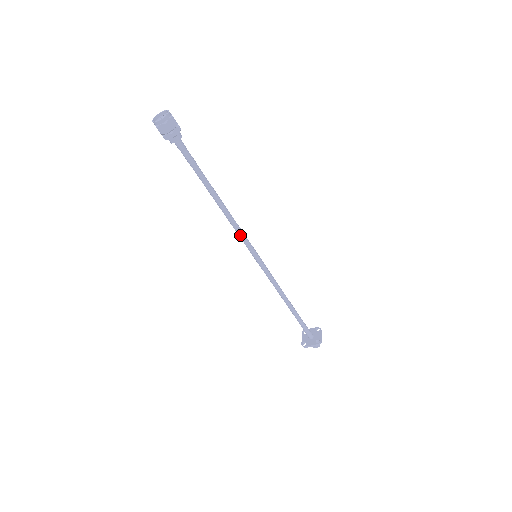
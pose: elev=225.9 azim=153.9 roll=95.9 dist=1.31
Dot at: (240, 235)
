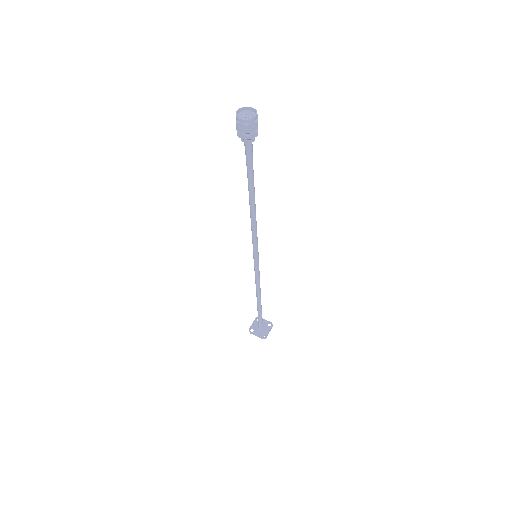
Dot at: (253, 236)
